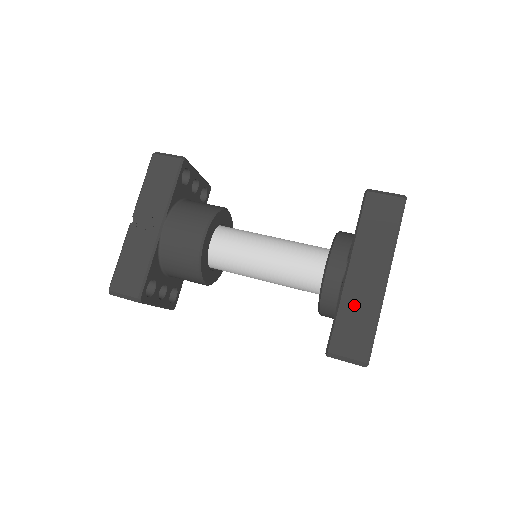
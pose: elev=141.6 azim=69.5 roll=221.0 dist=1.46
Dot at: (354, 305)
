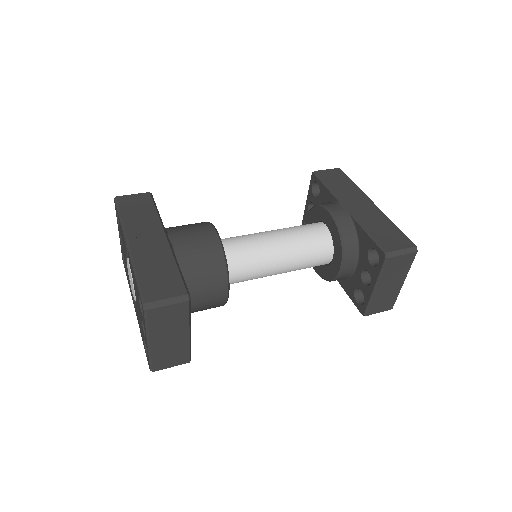
Dot at: (372, 222)
